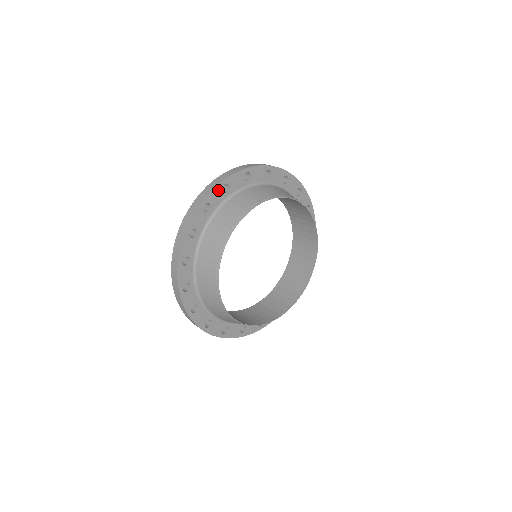
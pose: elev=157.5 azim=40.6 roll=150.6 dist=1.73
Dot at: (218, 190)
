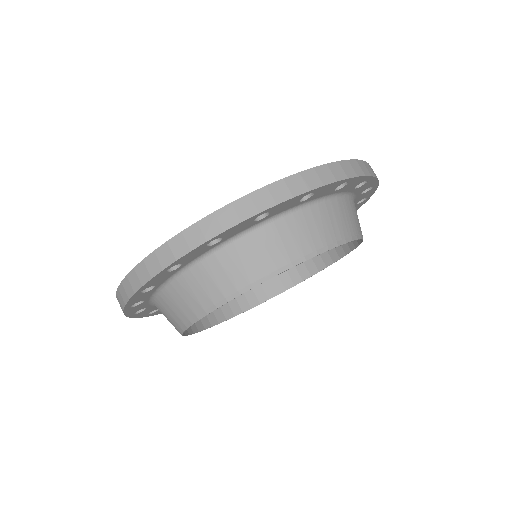
Dot at: (247, 221)
